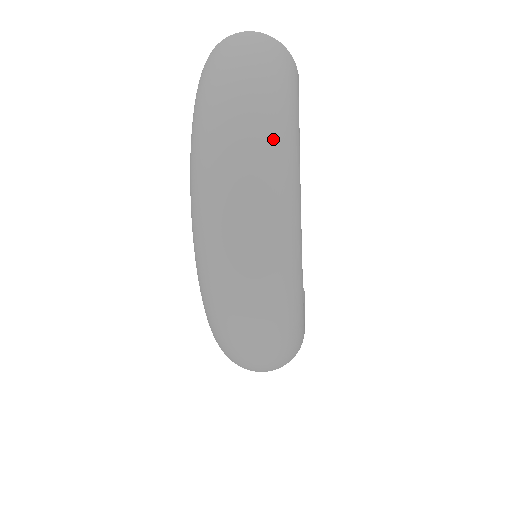
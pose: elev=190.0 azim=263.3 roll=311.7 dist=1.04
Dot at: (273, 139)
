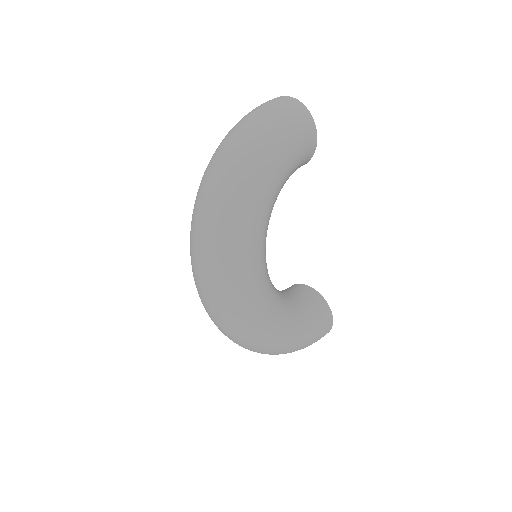
Dot at: (240, 165)
